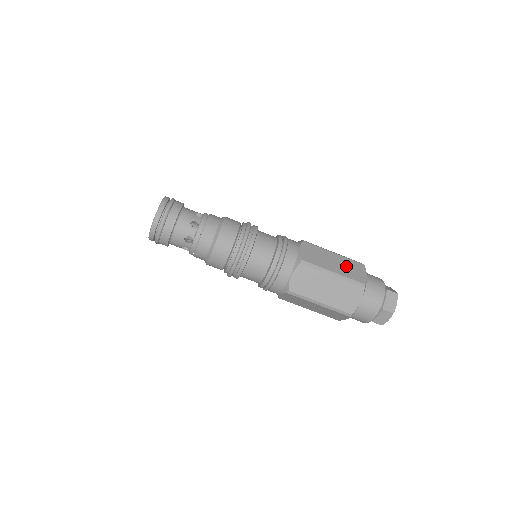
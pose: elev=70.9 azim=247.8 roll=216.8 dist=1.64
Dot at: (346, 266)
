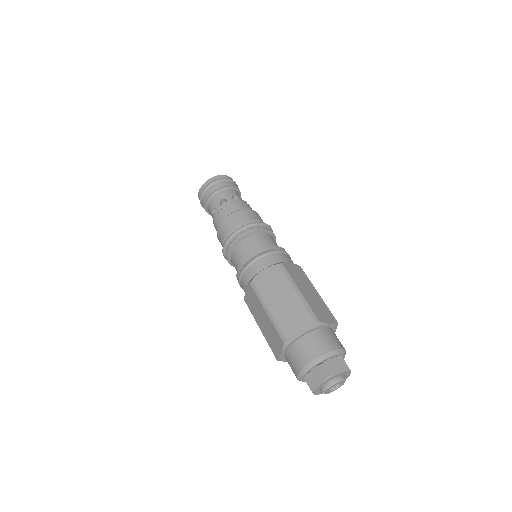
Dot at: occluded
